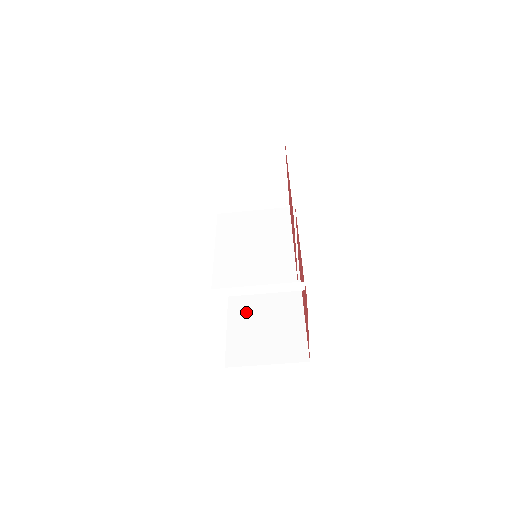
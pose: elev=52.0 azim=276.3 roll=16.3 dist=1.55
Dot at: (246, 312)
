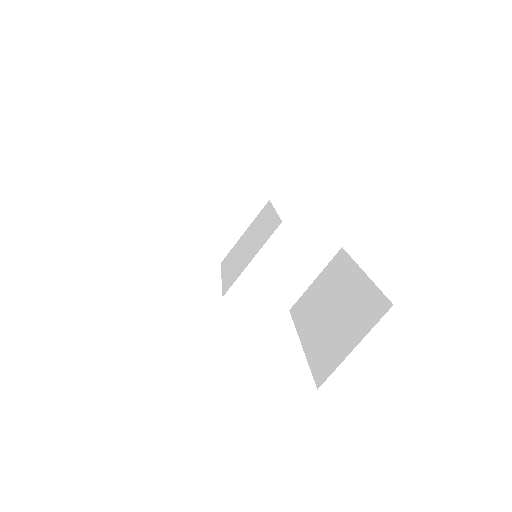
Dot at: (315, 325)
